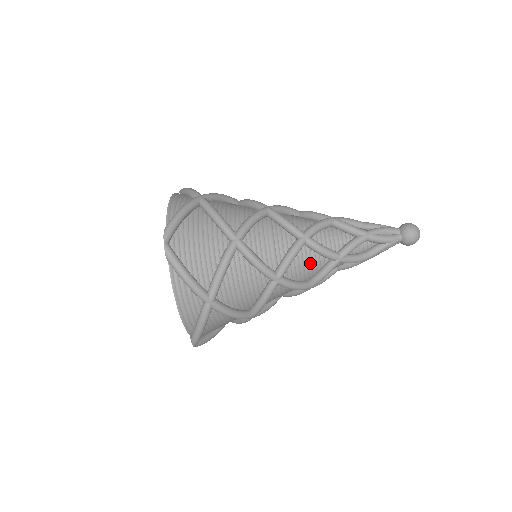
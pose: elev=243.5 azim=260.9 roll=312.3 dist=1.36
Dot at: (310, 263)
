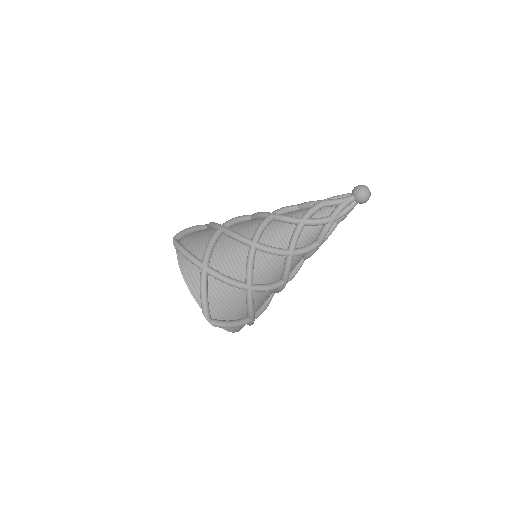
Dot at: (300, 258)
